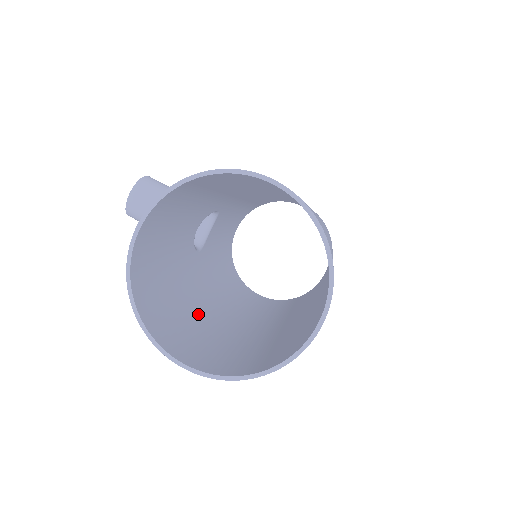
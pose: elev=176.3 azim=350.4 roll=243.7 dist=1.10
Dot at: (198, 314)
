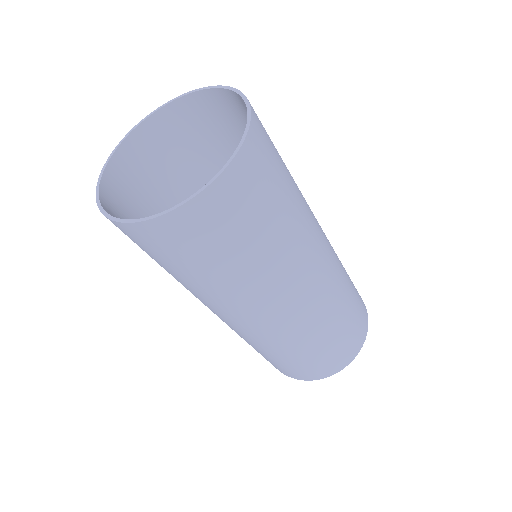
Dot at: occluded
